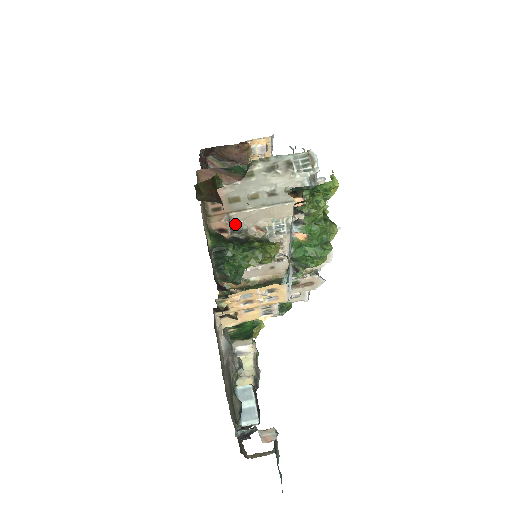
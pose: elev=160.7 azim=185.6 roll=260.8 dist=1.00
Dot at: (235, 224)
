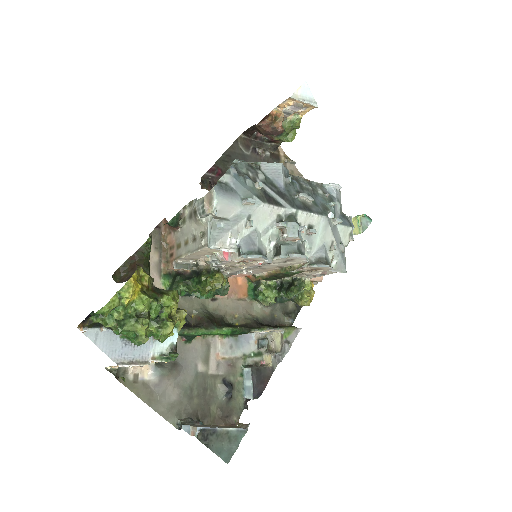
Dot at: (188, 262)
